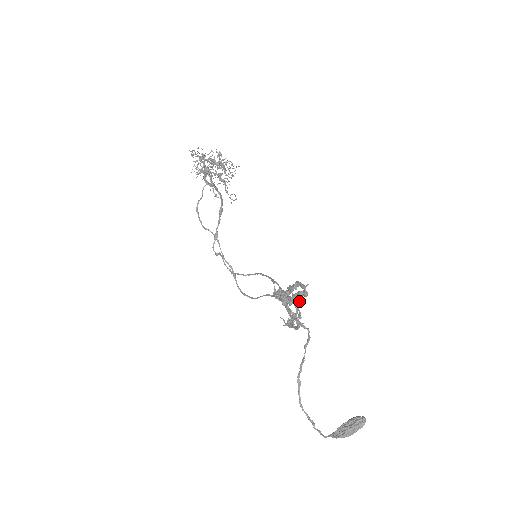
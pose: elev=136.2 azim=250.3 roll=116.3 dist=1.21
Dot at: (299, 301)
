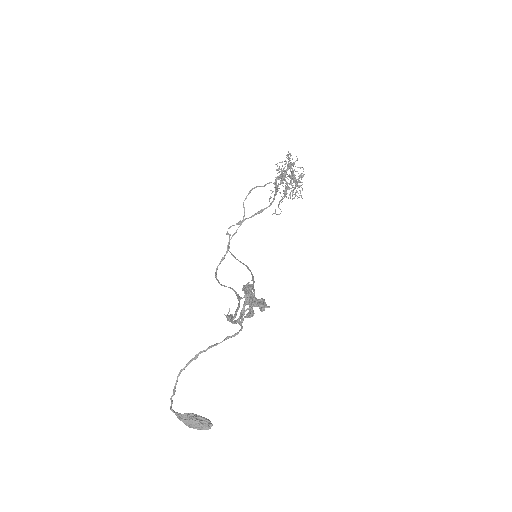
Dot at: (251, 313)
